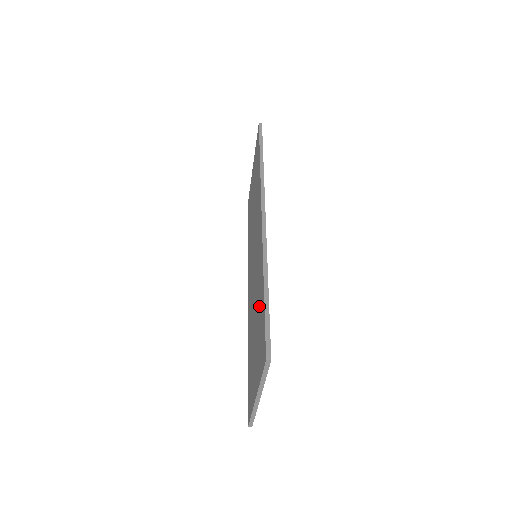
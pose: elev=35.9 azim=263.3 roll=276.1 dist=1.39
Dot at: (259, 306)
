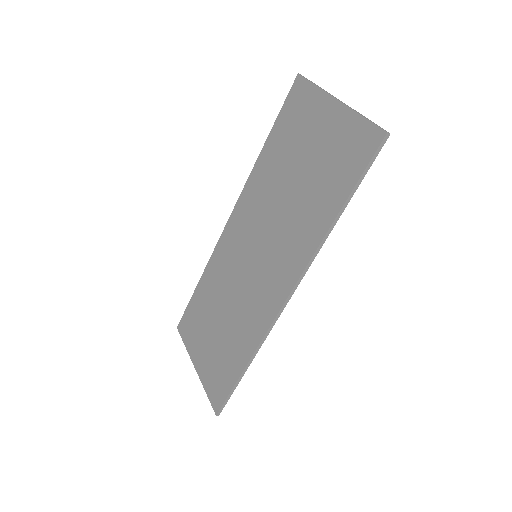
Dot at: (231, 348)
